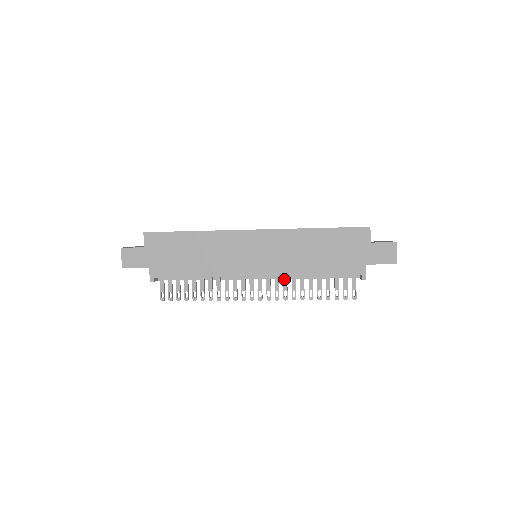
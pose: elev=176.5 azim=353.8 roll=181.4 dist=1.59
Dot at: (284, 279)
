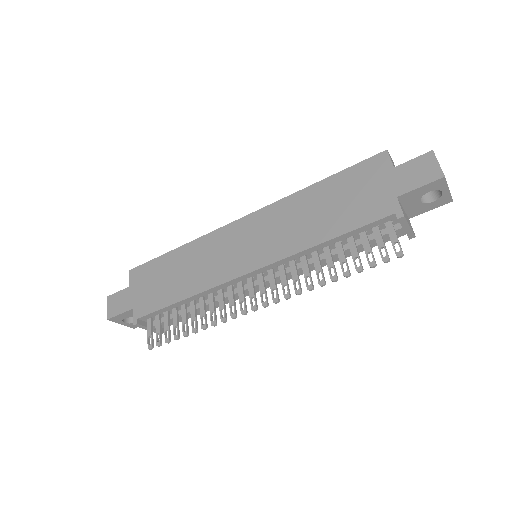
Dot at: (291, 266)
